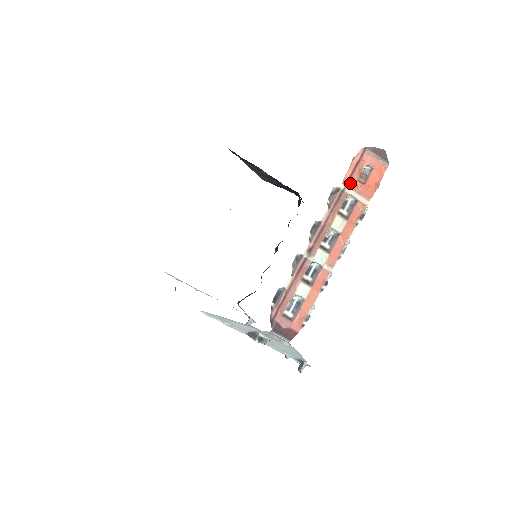
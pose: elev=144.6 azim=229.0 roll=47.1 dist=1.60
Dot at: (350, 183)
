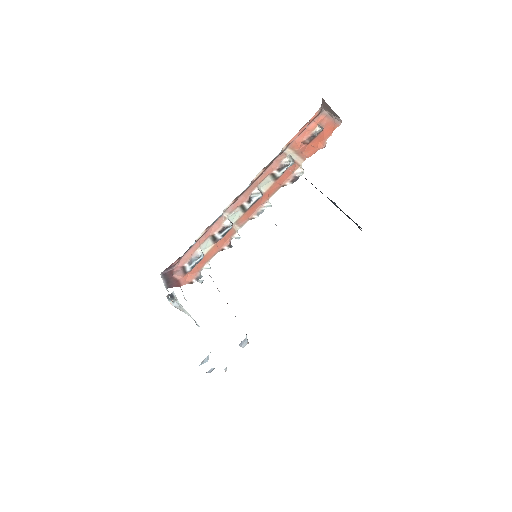
Dot at: (292, 144)
